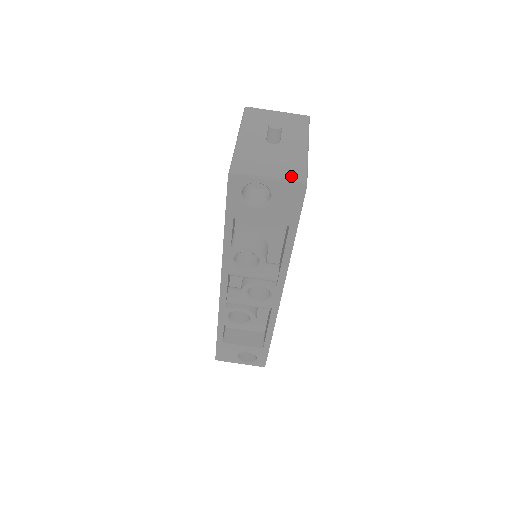
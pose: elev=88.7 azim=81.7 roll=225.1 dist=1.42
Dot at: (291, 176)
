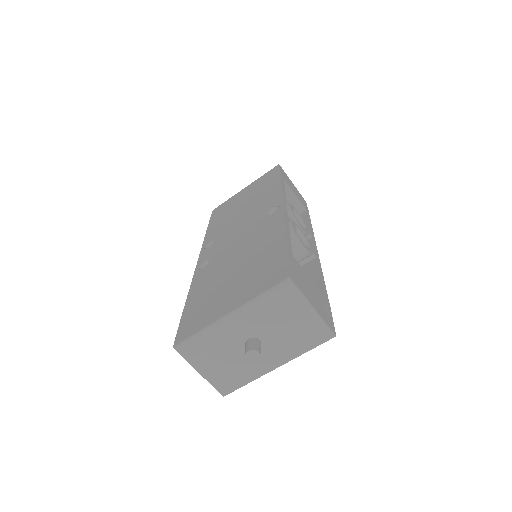
Dot at: (218, 386)
